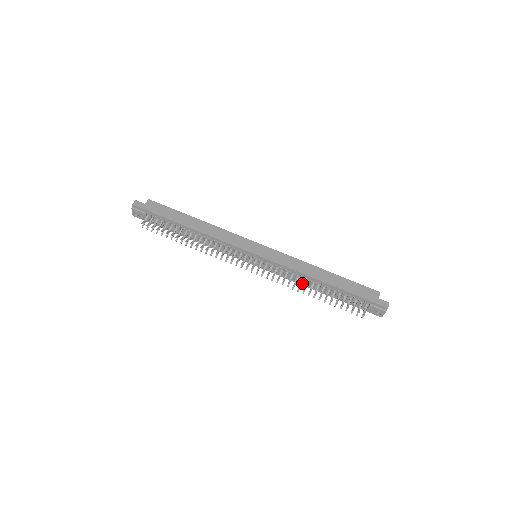
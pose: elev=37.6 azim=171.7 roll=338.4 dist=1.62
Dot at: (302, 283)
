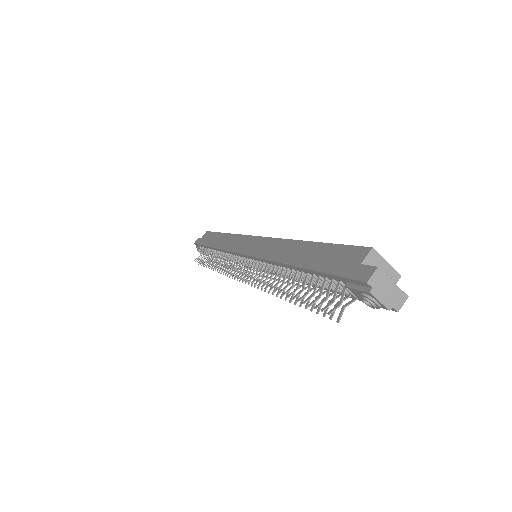
Dot at: (293, 278)
